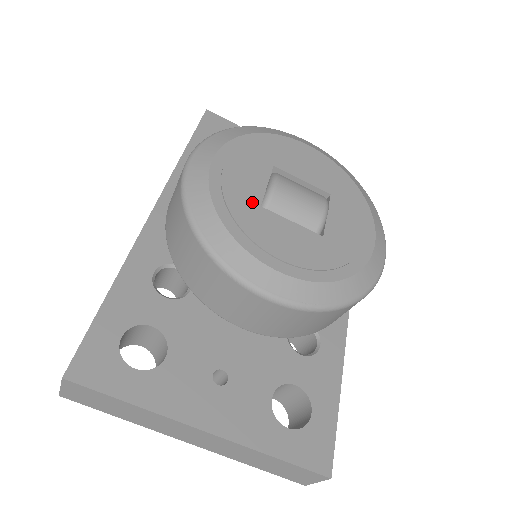
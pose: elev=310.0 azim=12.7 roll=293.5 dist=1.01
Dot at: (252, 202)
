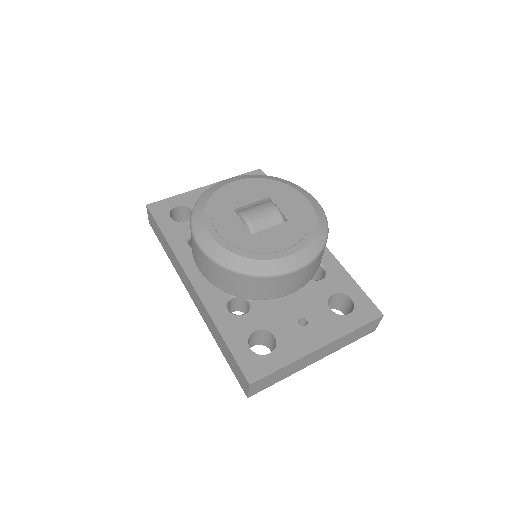
Dot at: (247, 236)
